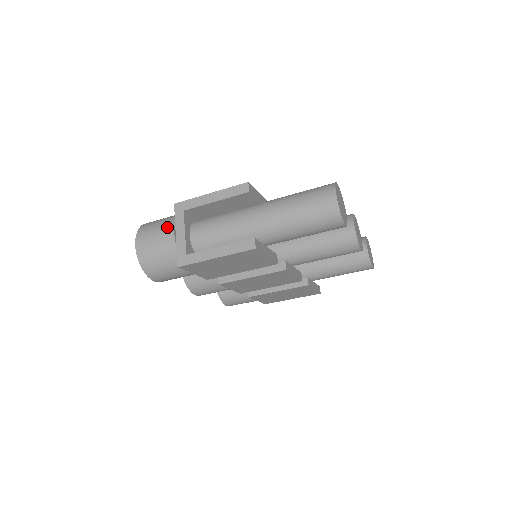
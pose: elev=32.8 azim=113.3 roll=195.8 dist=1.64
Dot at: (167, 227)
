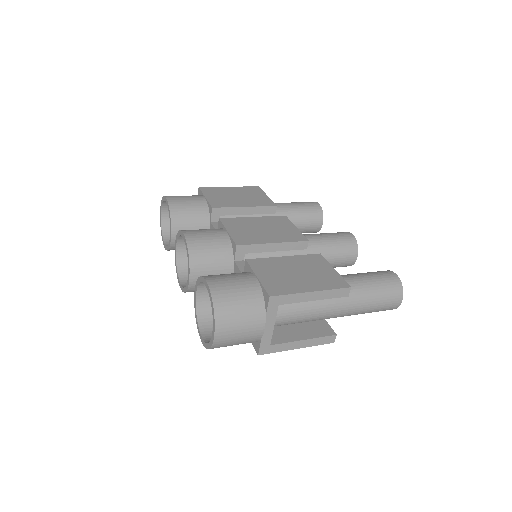
Dot at: (257, 321)
